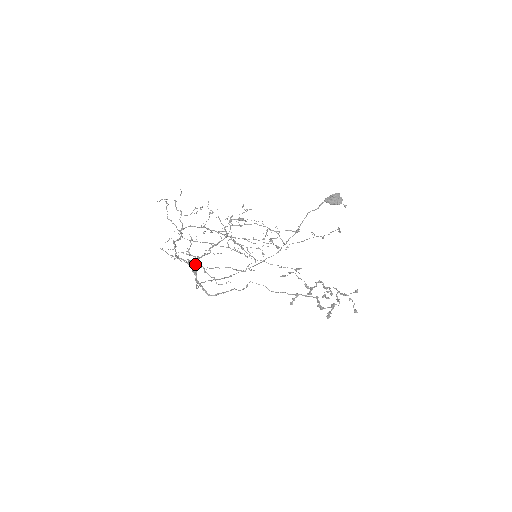
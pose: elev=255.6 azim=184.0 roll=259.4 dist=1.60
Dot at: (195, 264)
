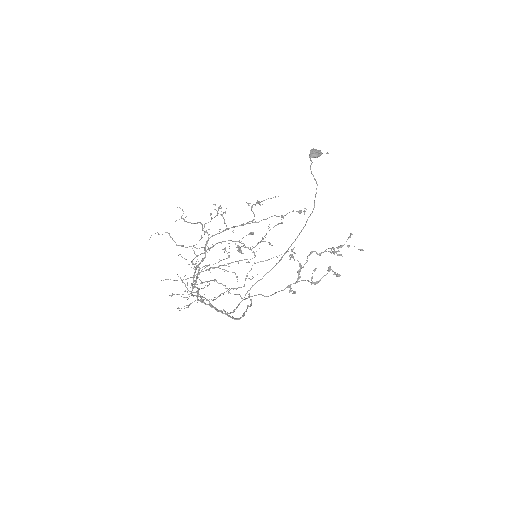
Dot at: (202, 300)
